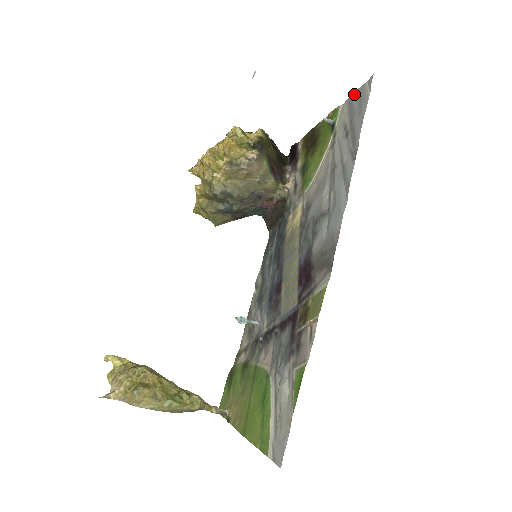
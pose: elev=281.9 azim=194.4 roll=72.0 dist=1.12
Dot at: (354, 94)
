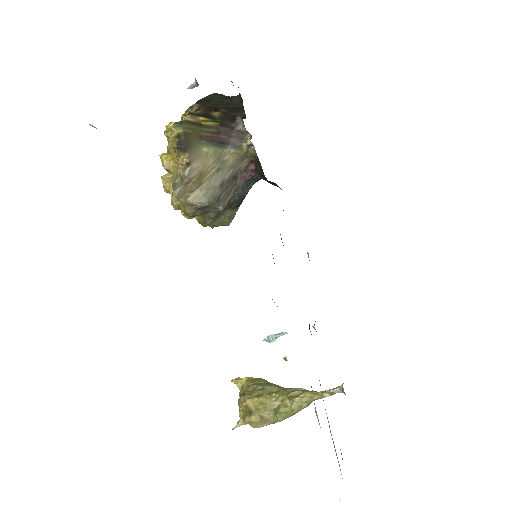
Dot at: occluded
